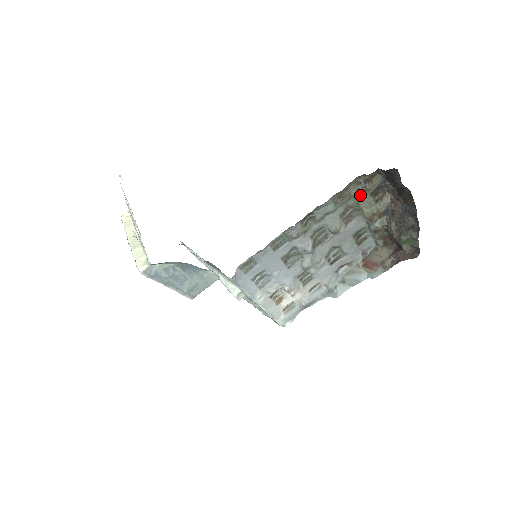
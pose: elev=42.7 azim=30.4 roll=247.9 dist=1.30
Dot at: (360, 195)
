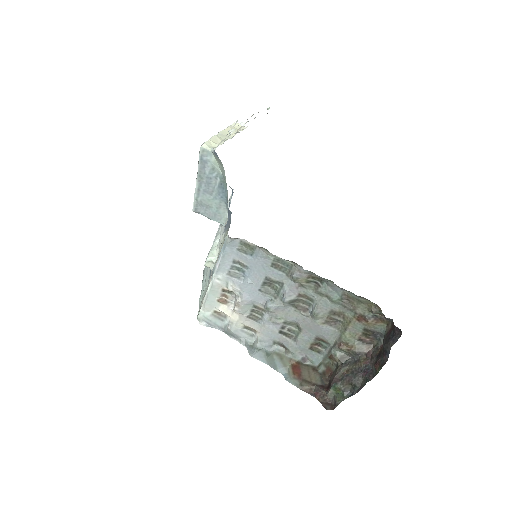
Dot at: (359, 318)
